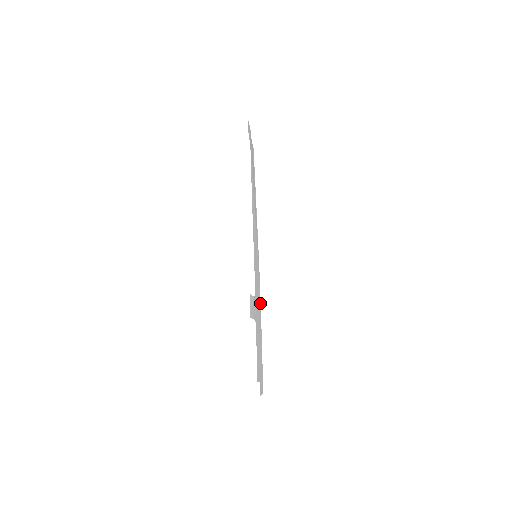
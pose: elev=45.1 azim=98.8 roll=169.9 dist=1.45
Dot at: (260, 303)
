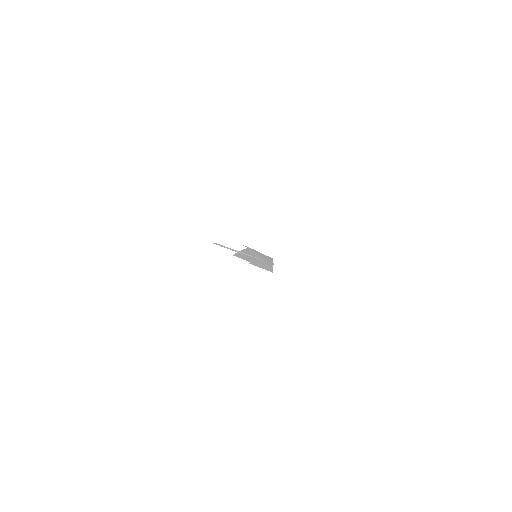
Dot at: occluded
